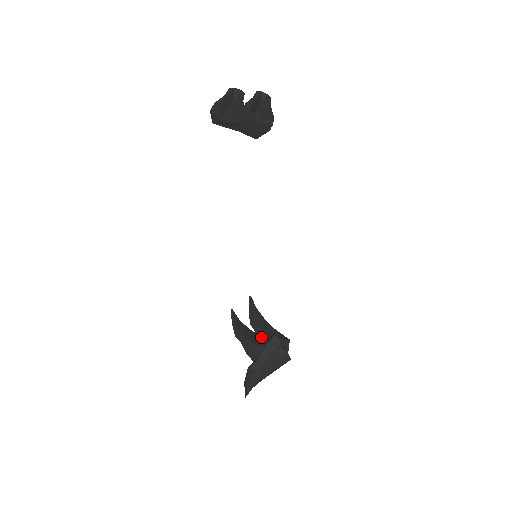
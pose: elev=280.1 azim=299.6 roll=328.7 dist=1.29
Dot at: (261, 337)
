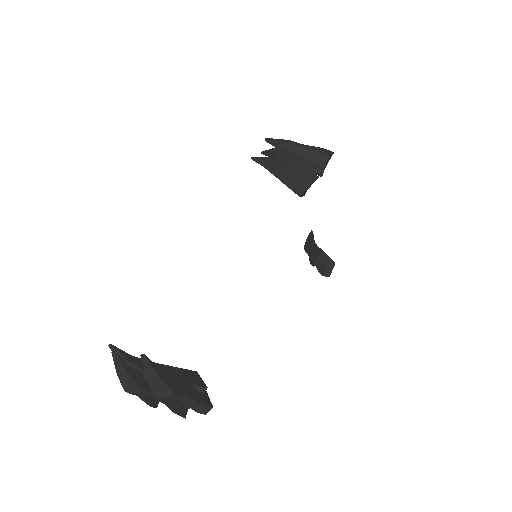
Dot at: (299, 176)
